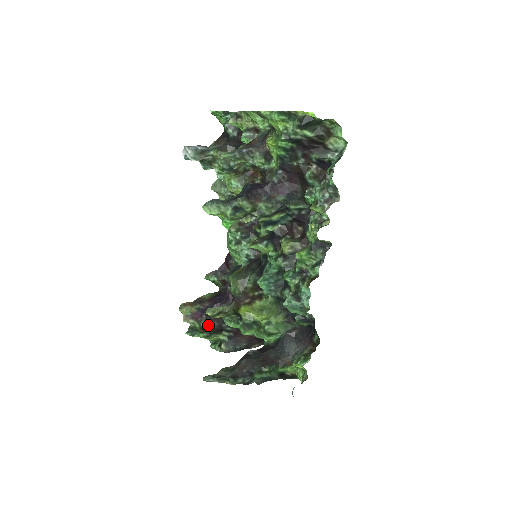
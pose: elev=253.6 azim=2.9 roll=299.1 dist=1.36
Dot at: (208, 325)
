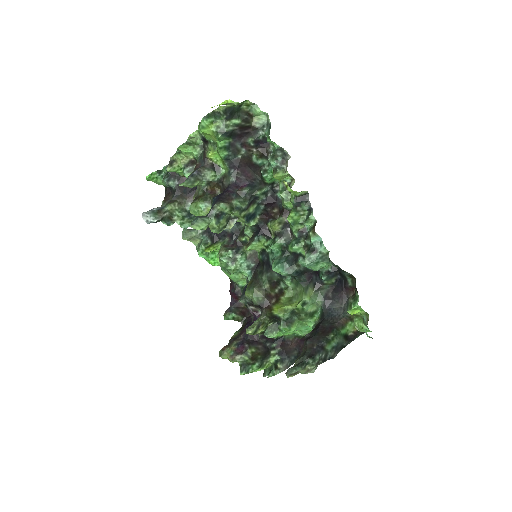
Dot at: (255, 352)
